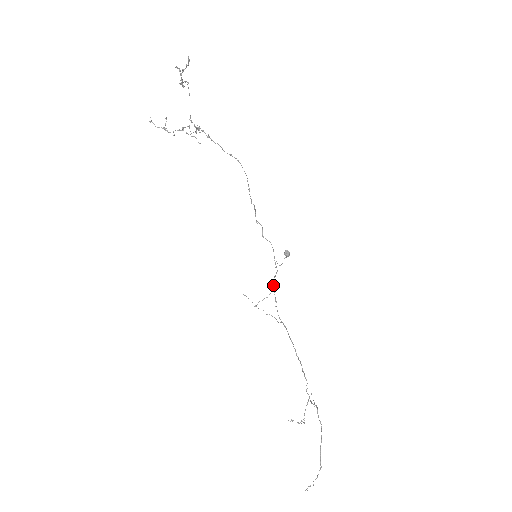
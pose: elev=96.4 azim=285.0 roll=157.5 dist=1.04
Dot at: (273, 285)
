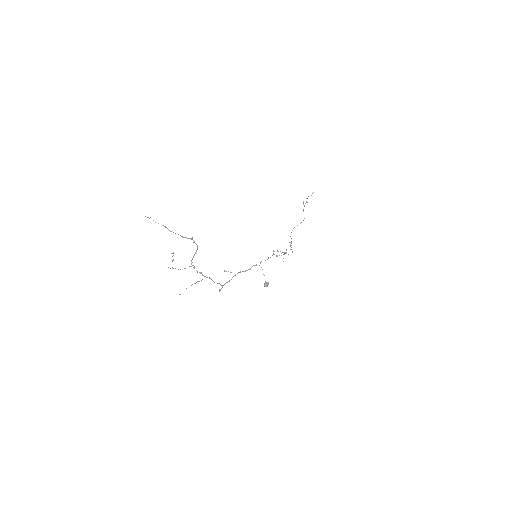
Dot at: (245, 271)
